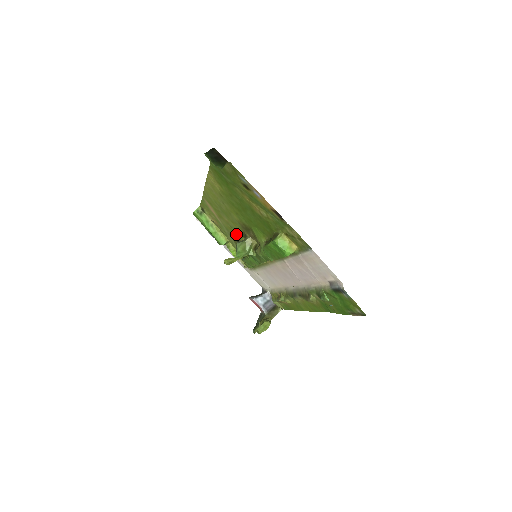
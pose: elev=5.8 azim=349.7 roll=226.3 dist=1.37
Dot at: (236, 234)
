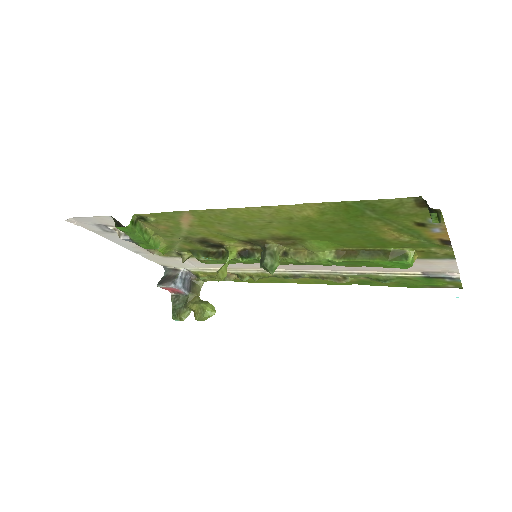
Dot at: (219, 238)
